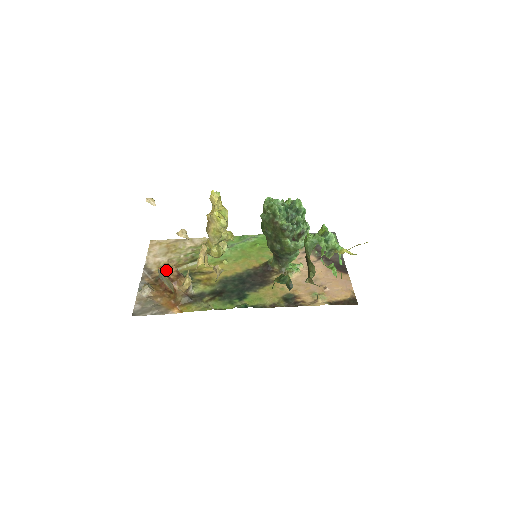
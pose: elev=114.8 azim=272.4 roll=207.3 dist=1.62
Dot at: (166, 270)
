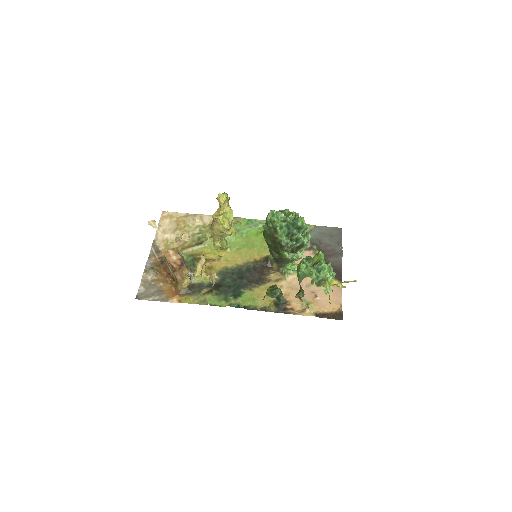
Dot at: (171, 257)
